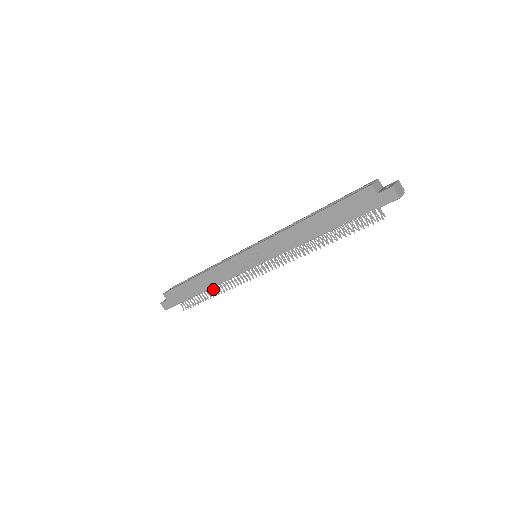
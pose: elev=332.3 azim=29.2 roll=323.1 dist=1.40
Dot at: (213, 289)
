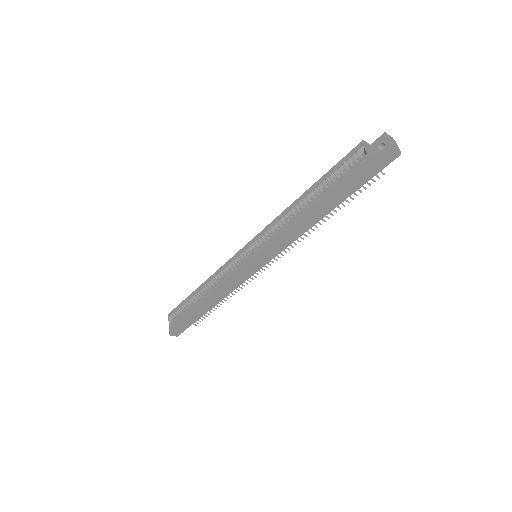
Dot at: occluded
